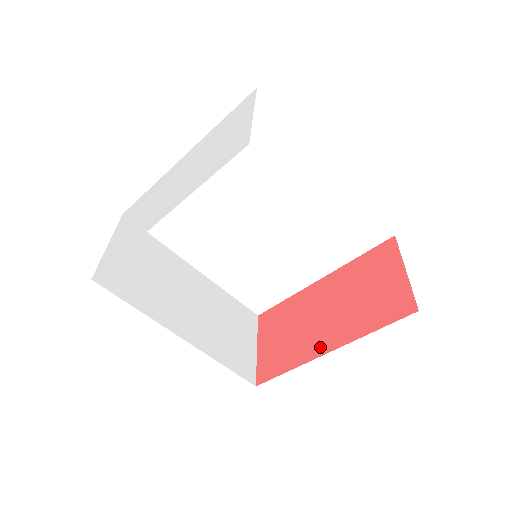
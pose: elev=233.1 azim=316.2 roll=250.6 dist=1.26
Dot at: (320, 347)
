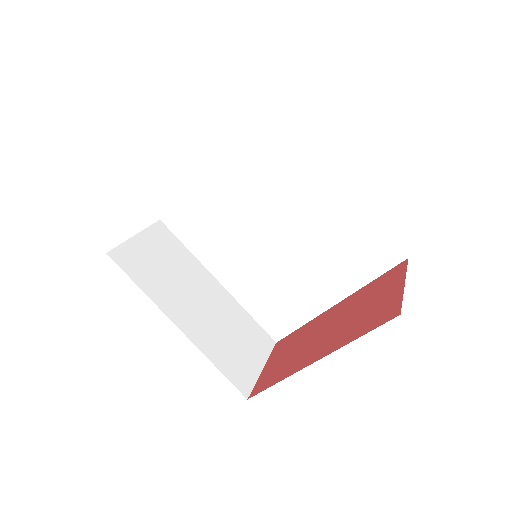
Dot at: (309, 359)
